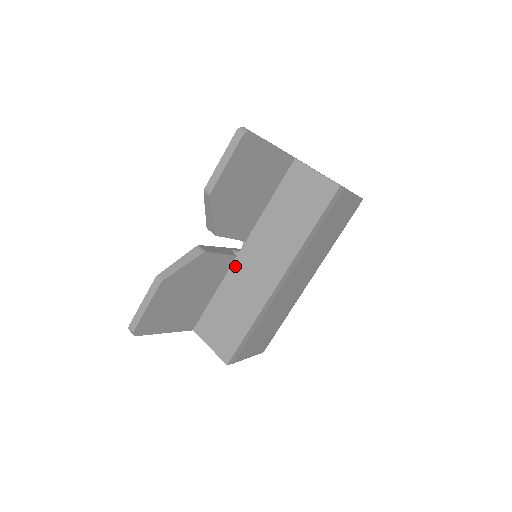
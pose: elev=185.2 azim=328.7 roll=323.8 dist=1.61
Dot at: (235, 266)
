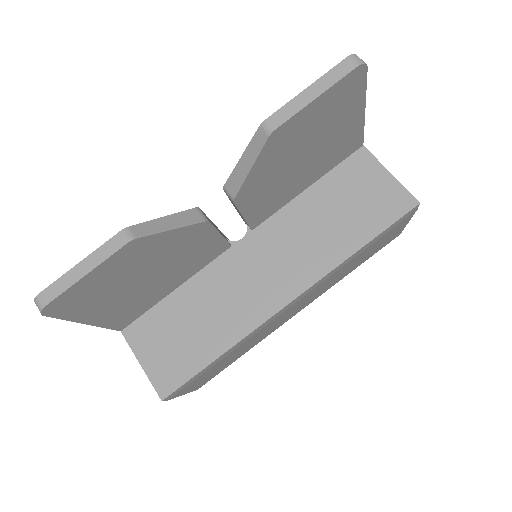
Dot at: (224, 259)
